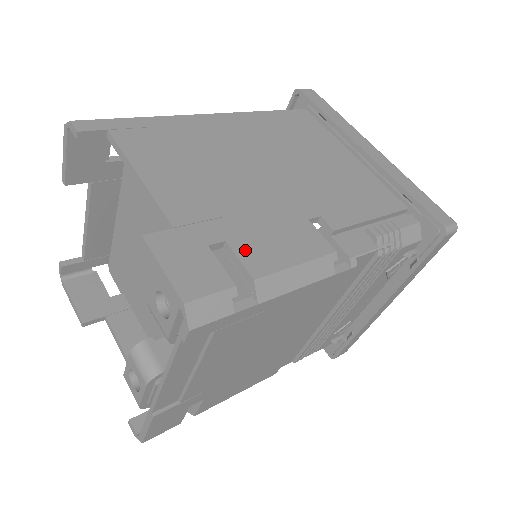
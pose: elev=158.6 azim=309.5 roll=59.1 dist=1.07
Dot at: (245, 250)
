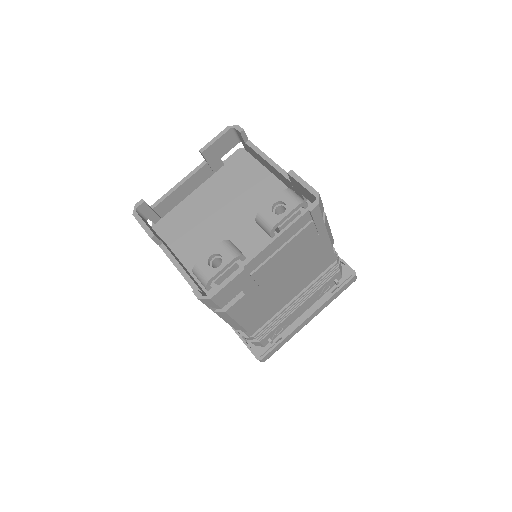
Dot at: occluded
